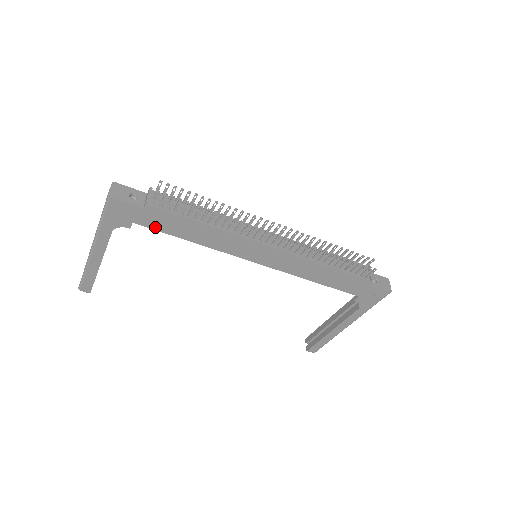
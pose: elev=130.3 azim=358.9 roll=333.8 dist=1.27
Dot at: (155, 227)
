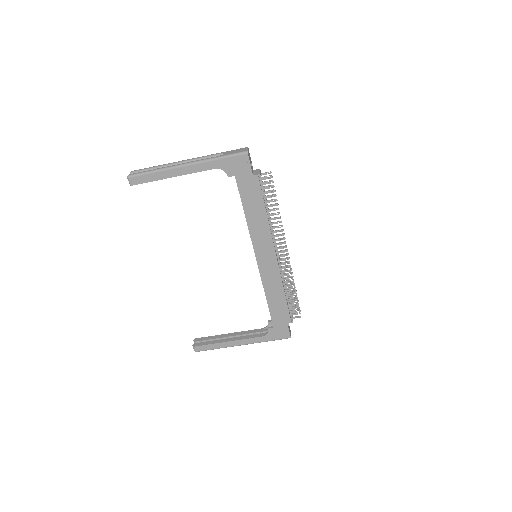
Dot at: (241, 190)
